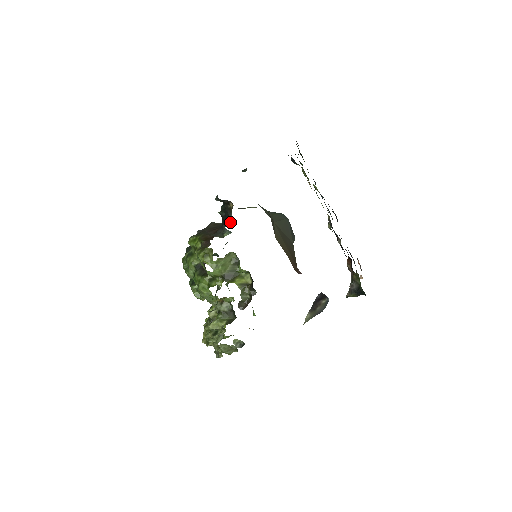
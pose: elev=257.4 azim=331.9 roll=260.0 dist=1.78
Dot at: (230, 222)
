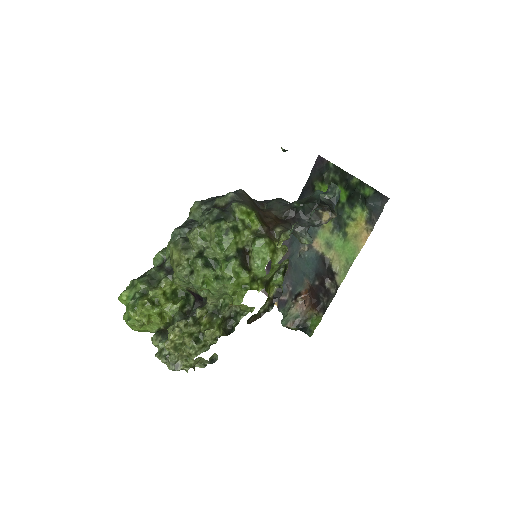
Dot at: (263, 205)
